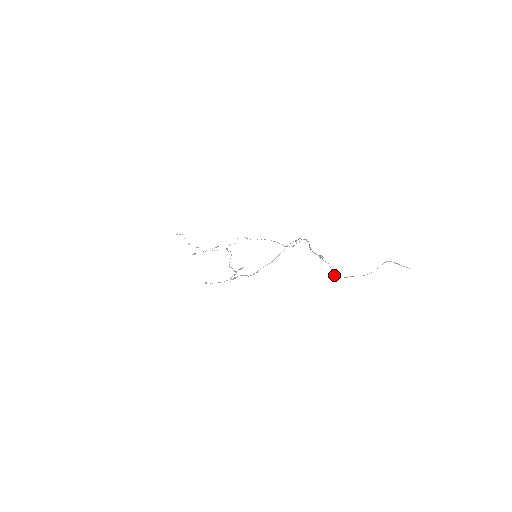
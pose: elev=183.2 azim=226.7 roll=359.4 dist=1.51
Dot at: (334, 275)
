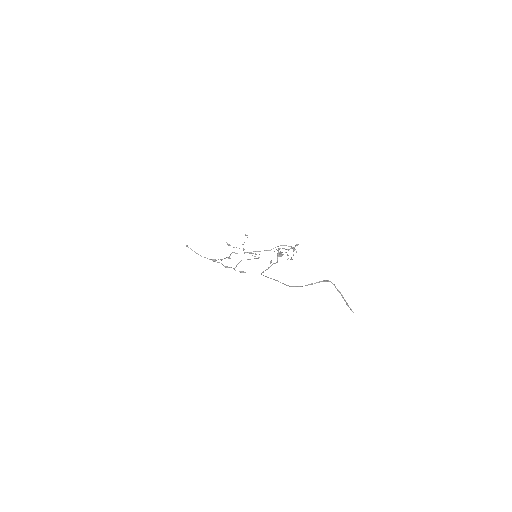
Dot at: (263, 271)
